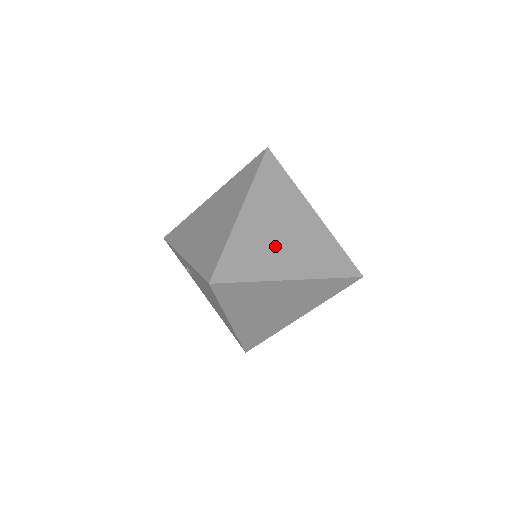
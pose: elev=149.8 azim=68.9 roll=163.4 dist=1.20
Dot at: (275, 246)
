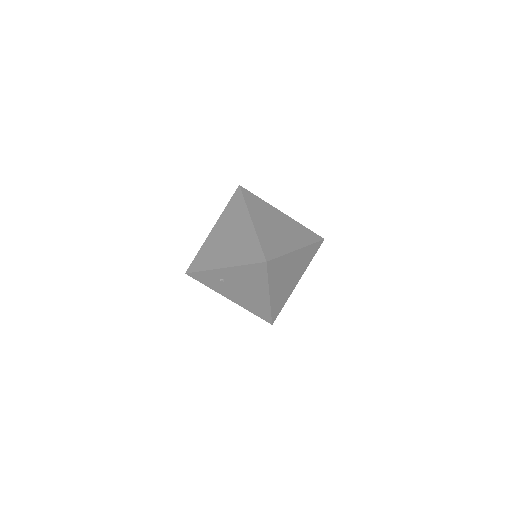
Dot at: (279, 235)
